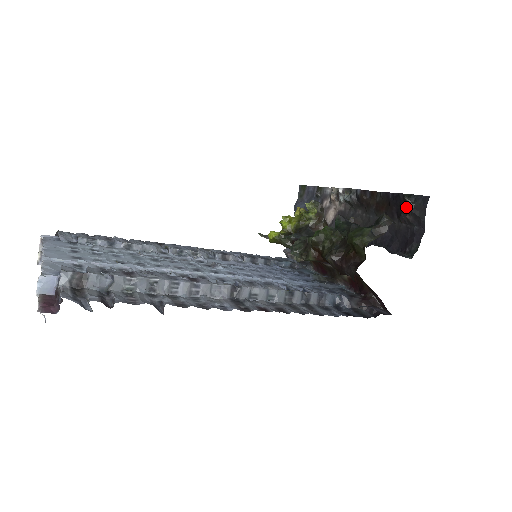
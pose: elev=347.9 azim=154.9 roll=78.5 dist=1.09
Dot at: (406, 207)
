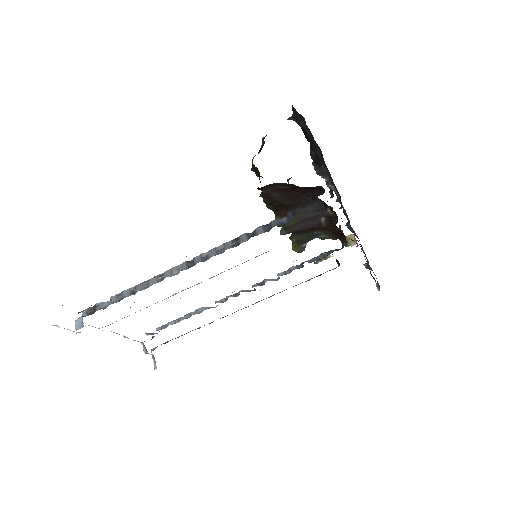
Dot at: occluded
